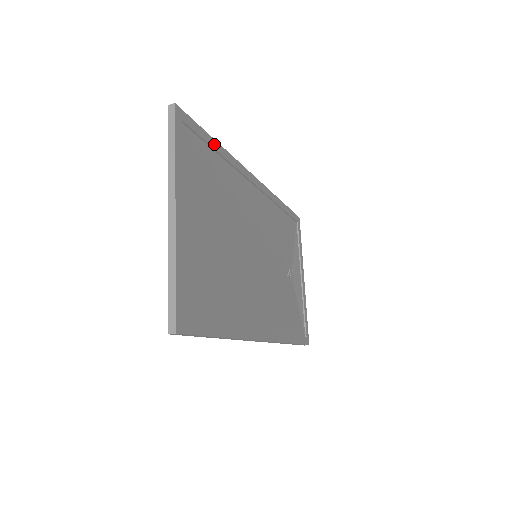
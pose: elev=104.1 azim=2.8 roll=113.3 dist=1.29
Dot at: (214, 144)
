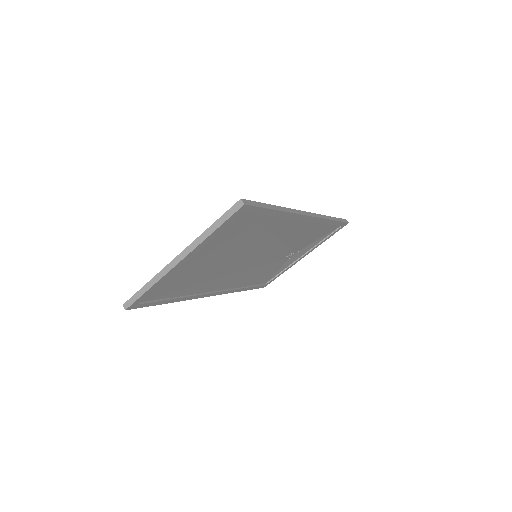
Dot at: (272, 213)
